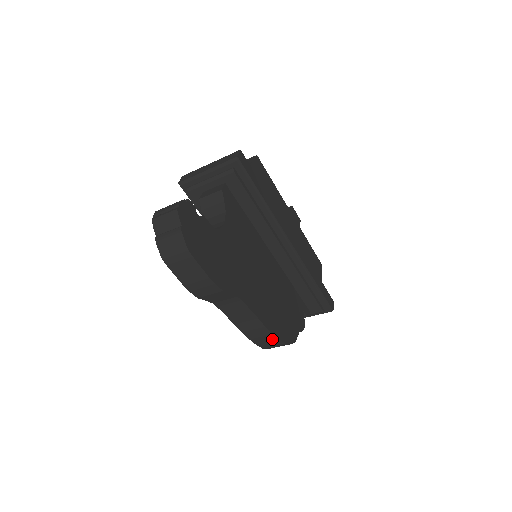
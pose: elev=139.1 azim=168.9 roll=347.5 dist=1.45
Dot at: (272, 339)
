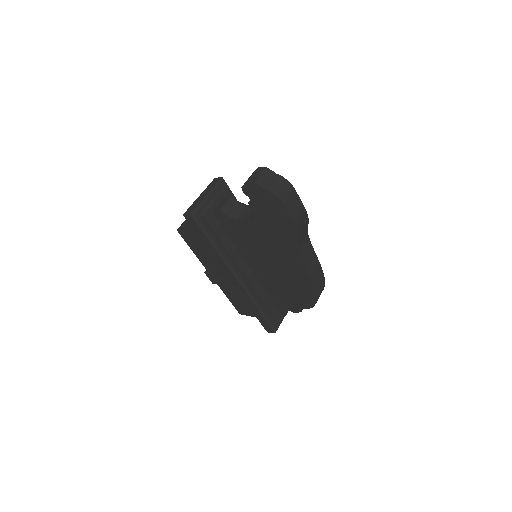
Dot at: (322, 279)
